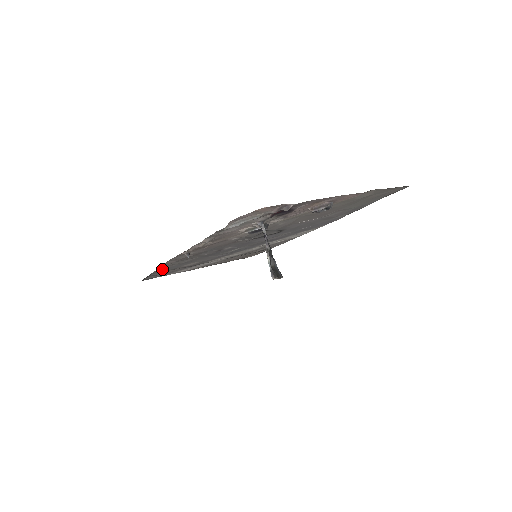
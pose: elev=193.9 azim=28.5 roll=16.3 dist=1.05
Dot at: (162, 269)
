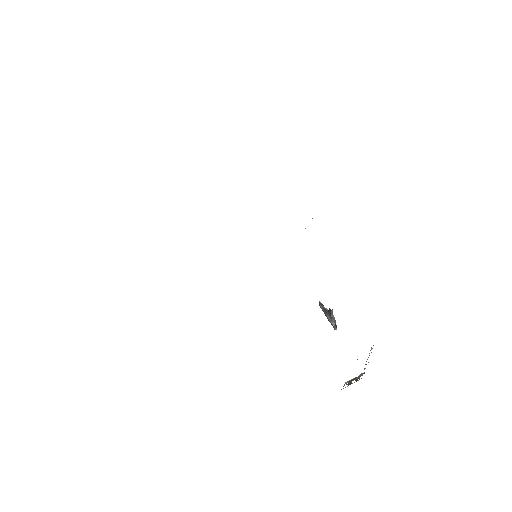
Dot at: occluded
